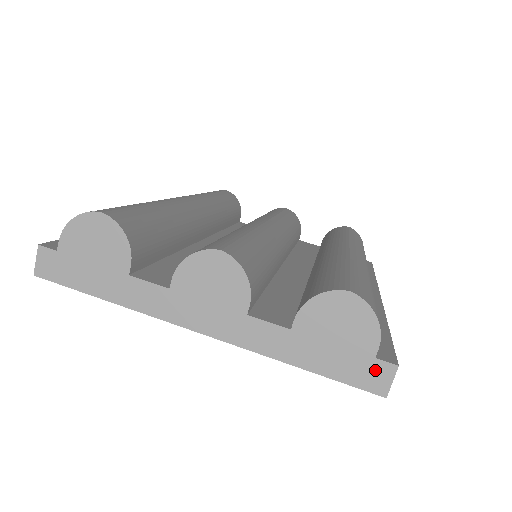
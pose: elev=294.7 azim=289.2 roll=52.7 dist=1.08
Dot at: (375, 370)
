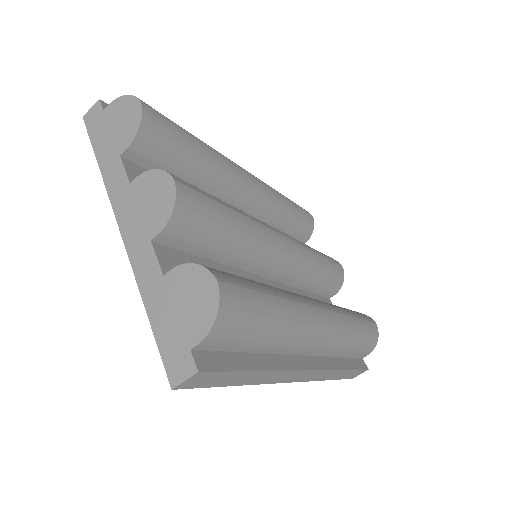
Dot at: (183, 359)
